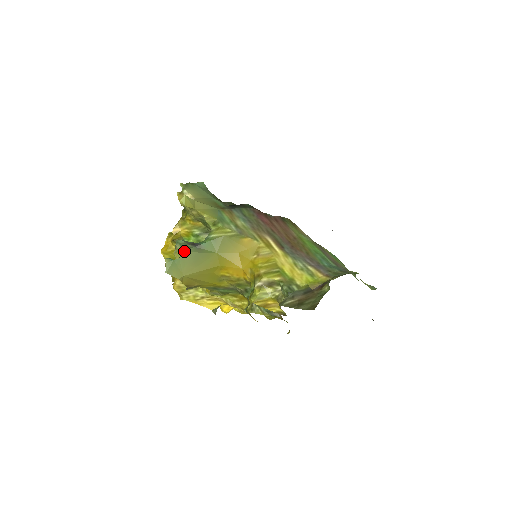
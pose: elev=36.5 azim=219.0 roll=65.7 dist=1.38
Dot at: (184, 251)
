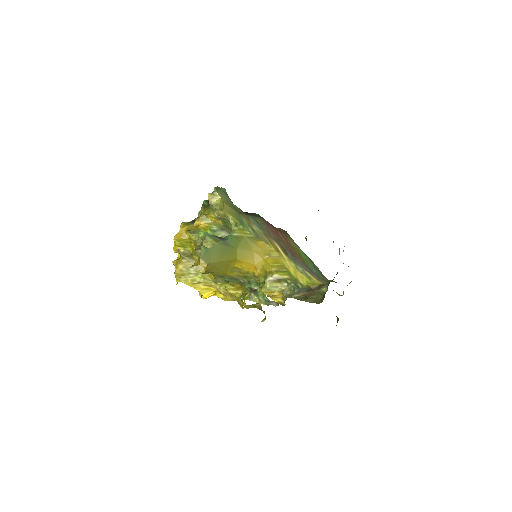
Dot at: (216, 243)
